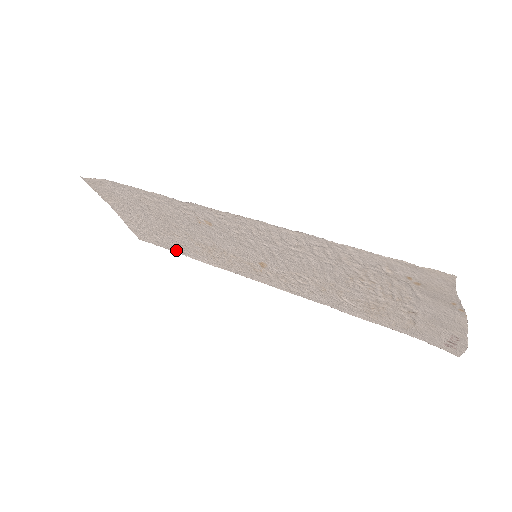
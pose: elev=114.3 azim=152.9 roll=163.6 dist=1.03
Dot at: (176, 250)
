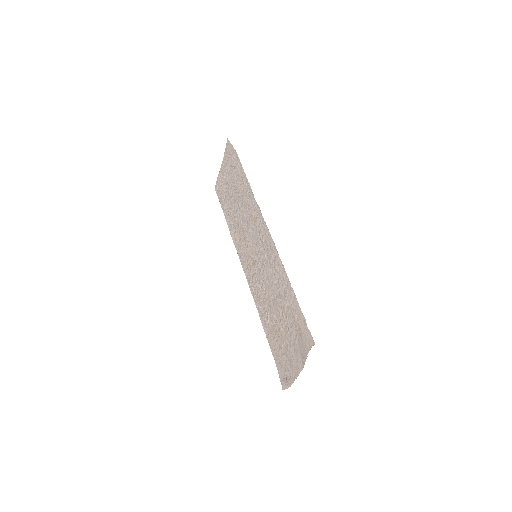
Dot at: (225, 213)
